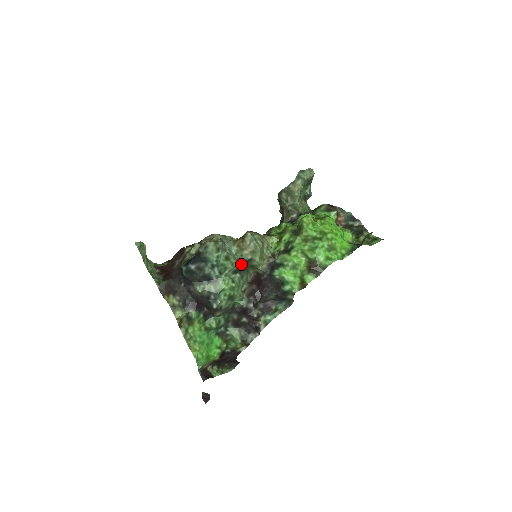
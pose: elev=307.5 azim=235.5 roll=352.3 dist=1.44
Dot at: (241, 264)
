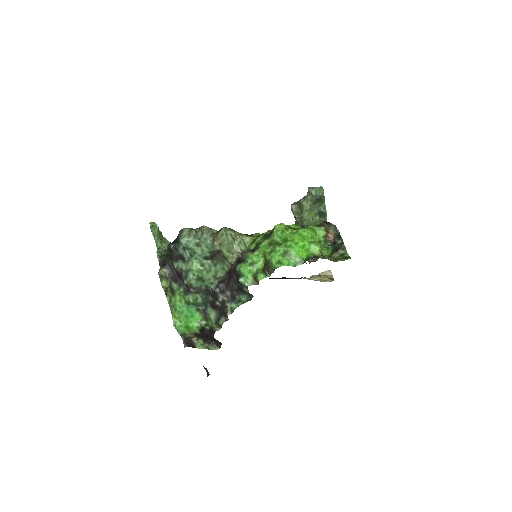
Dot at: (212, 253)
